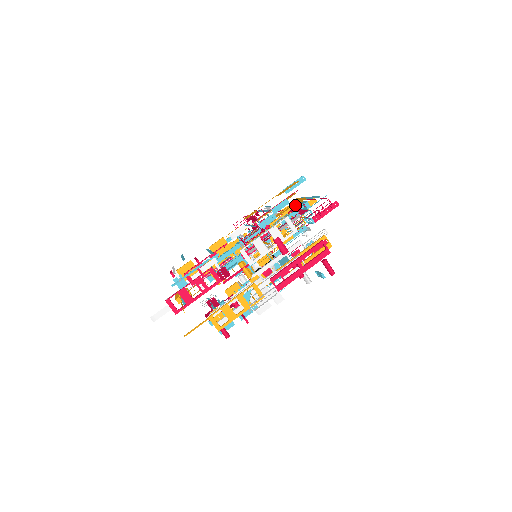
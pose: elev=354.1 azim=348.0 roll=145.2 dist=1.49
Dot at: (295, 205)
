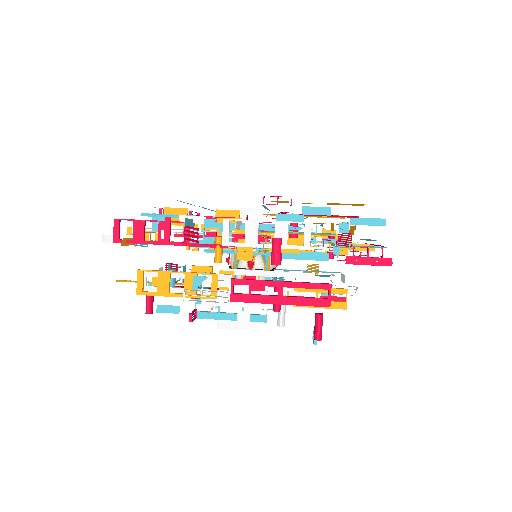
Dot at: occluded
